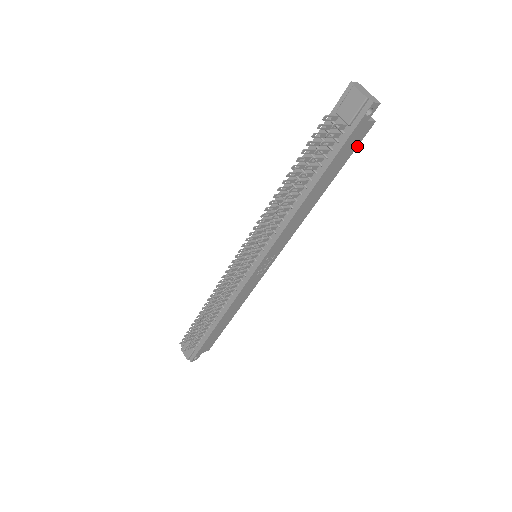
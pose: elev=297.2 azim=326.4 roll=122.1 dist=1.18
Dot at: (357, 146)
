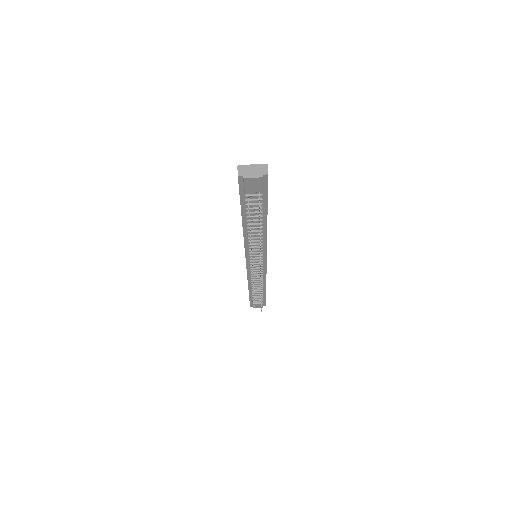
Dot at: occluded
